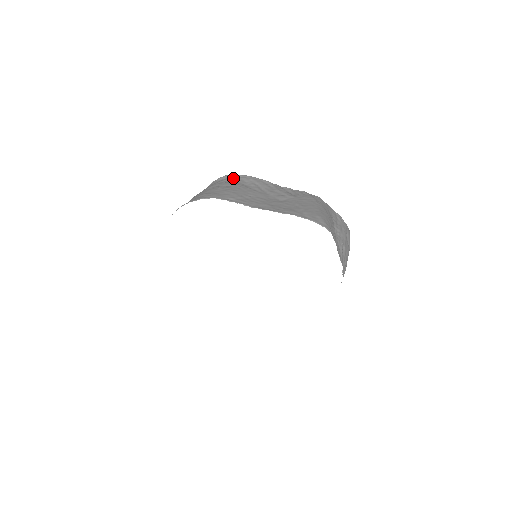
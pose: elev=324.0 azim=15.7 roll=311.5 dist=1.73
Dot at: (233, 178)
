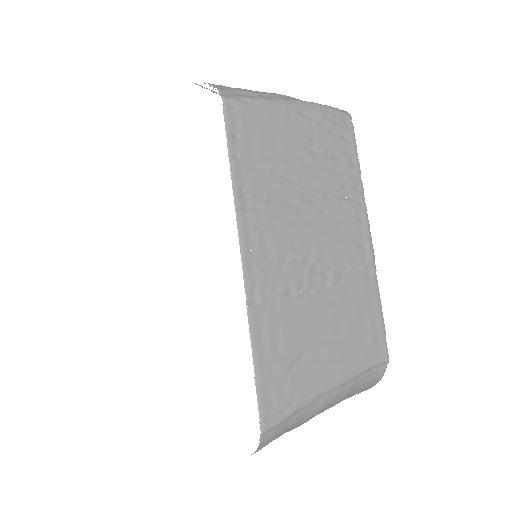
Dot at: occluded
